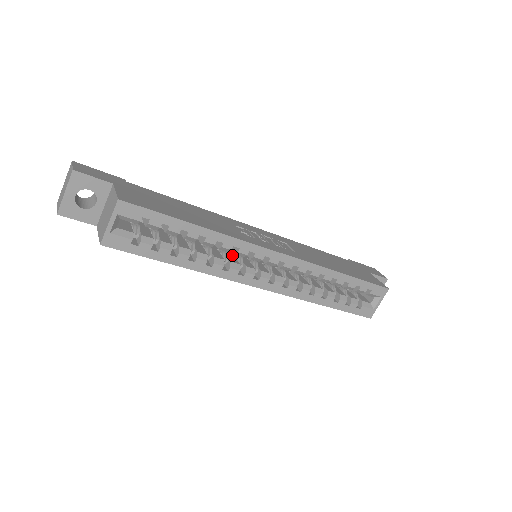
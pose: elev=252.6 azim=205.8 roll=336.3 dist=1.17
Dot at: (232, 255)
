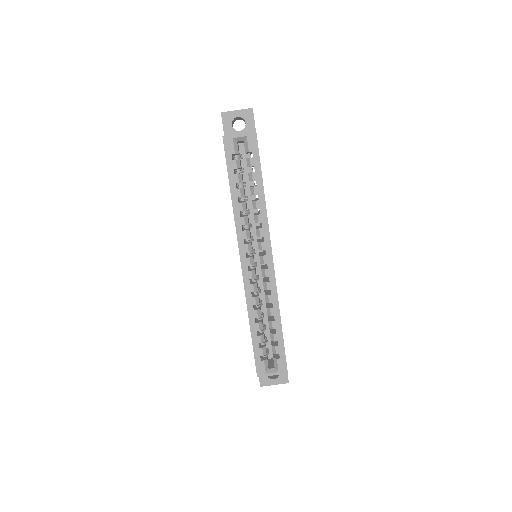
Dot at: occluded
